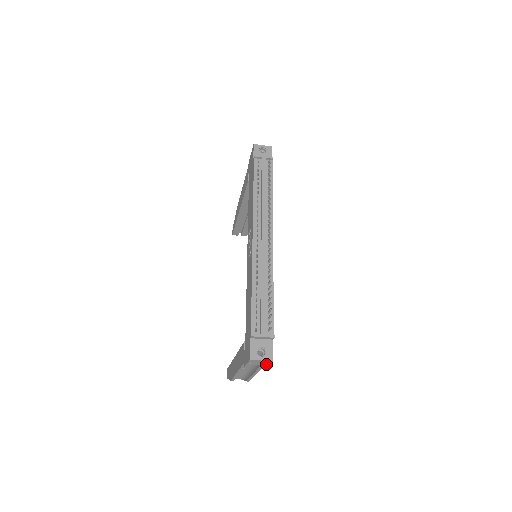
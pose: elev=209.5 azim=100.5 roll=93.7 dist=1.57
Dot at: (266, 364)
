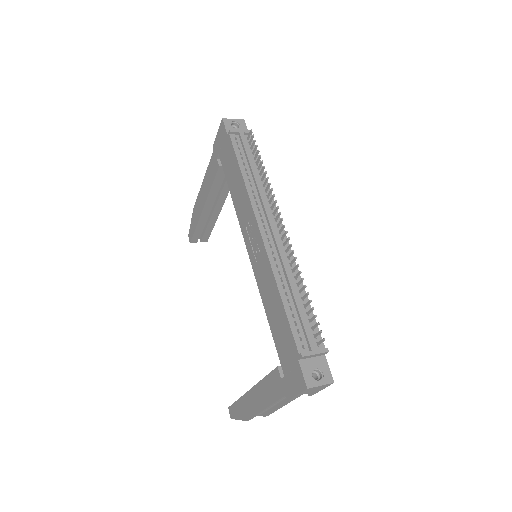
Dot at: (320, 389)
